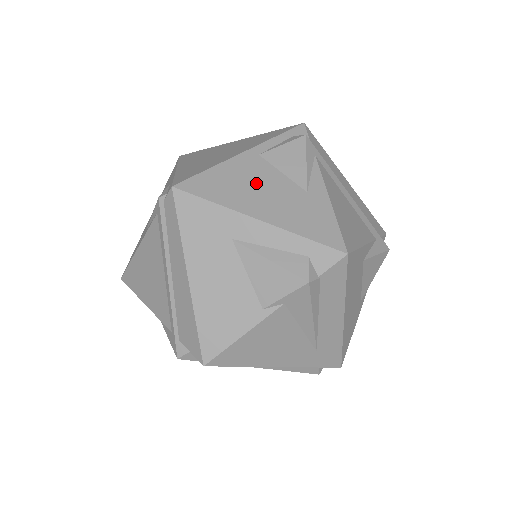
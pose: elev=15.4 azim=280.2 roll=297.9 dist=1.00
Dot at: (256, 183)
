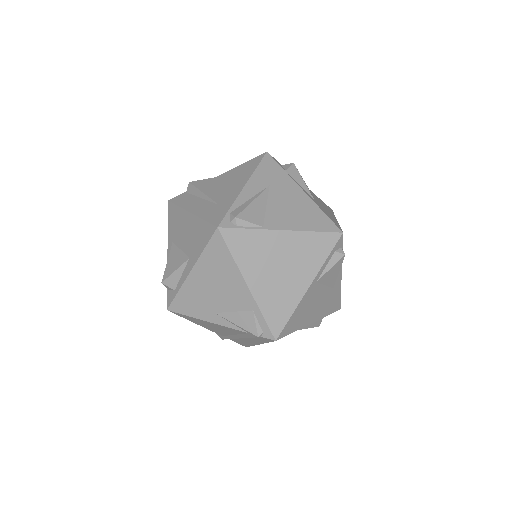
Dot at: (313, 303)
